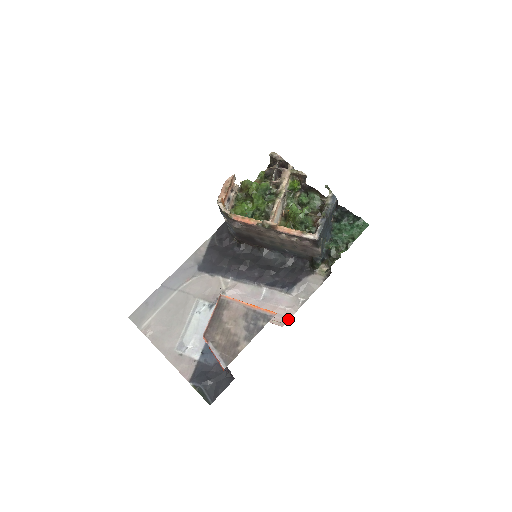
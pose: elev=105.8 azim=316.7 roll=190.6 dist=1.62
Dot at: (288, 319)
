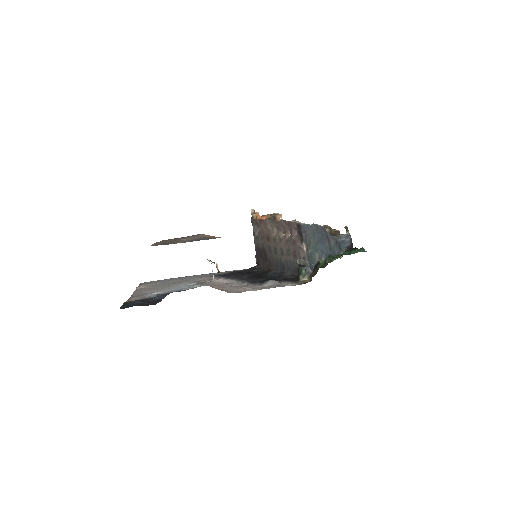
Dot at: (241, 292)
